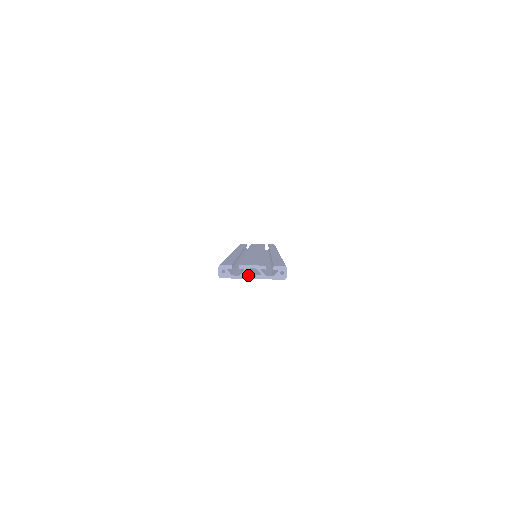
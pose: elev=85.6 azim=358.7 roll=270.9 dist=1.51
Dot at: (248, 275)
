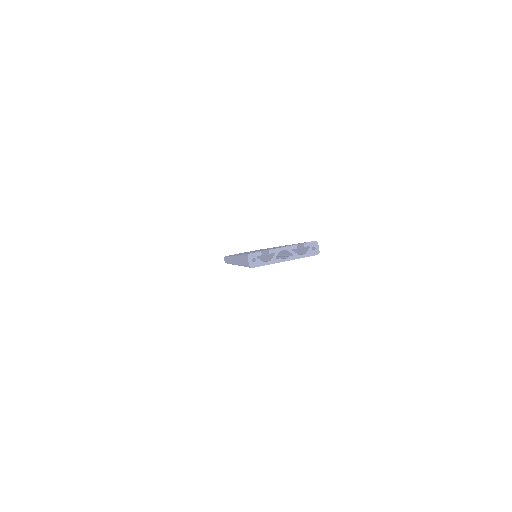
Dot at: (280, 258)
